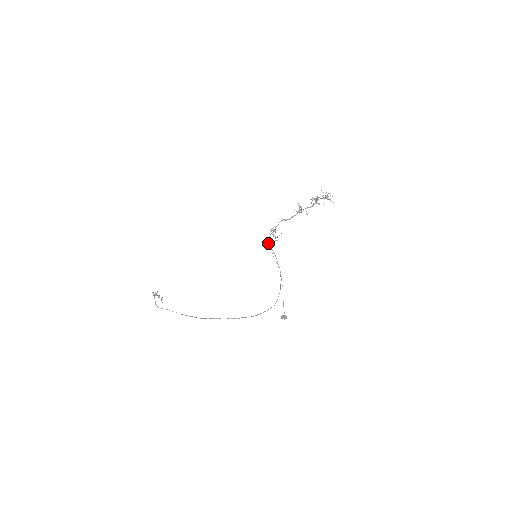
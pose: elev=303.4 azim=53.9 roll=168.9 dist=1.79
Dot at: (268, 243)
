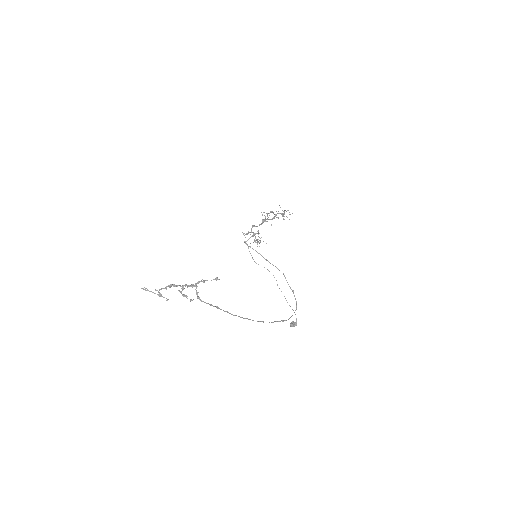
Dot at: occluded
